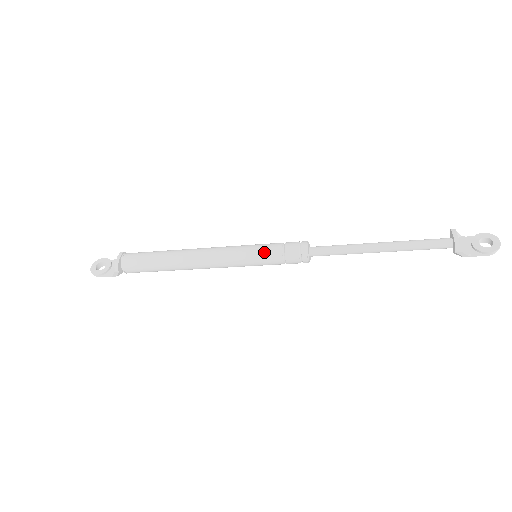
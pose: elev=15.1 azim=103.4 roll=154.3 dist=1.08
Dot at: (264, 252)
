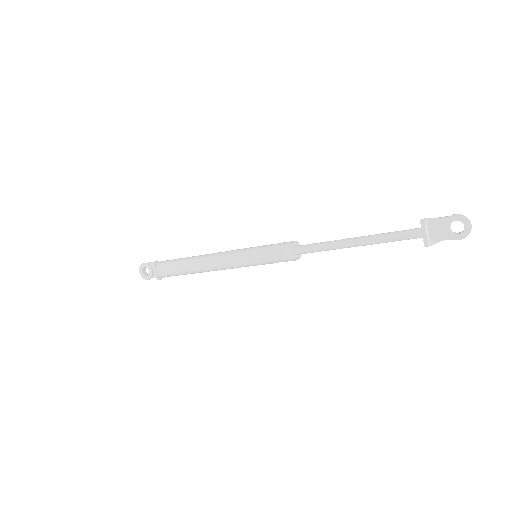
Dot at: (261, 261)
